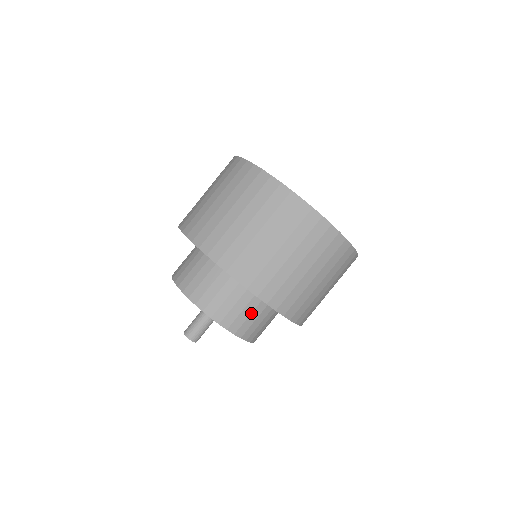
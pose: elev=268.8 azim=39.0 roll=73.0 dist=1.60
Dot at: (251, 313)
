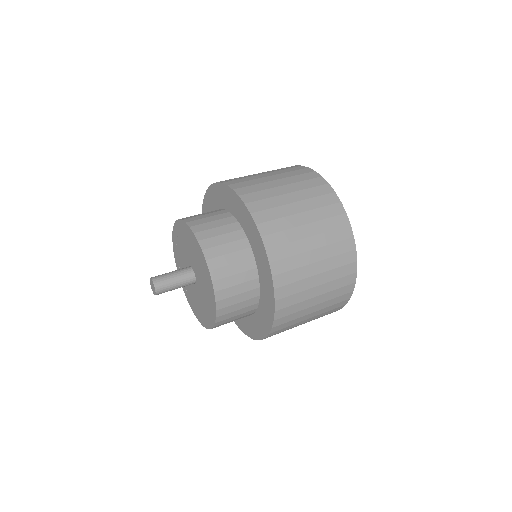
Dot at: (233, 252)
